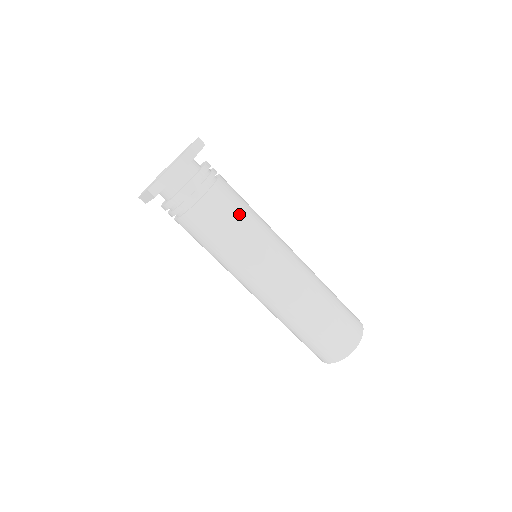
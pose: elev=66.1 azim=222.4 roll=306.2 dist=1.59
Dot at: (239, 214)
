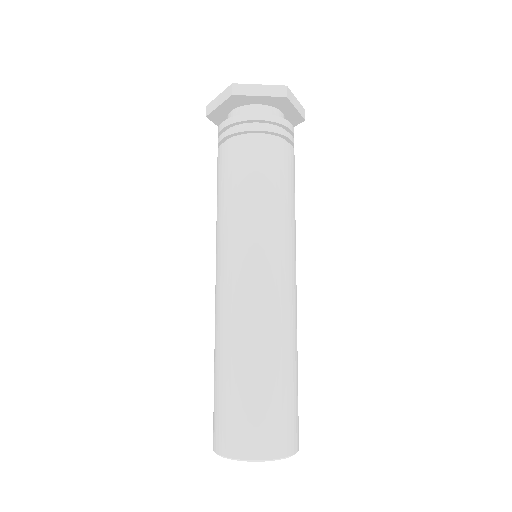
Dot at: occluded
